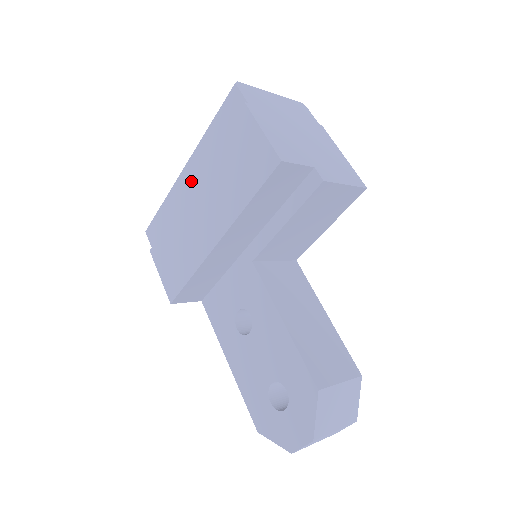
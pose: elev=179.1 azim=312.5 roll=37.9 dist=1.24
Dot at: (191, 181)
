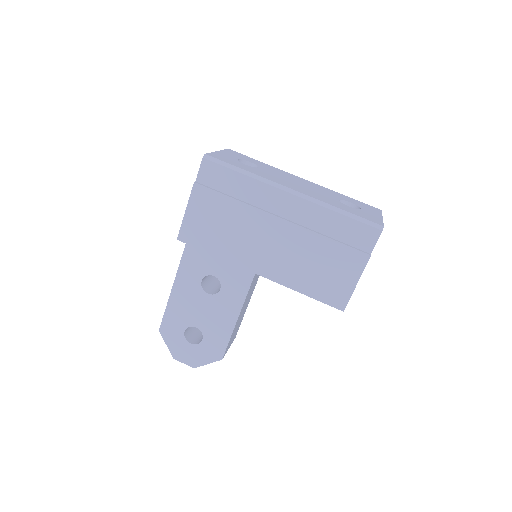
Dot at: (284, 211)
